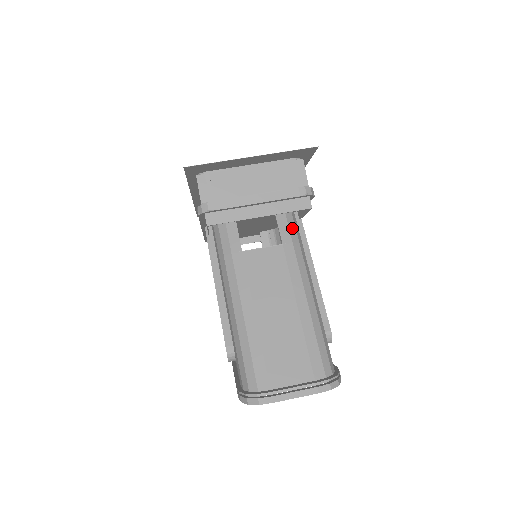
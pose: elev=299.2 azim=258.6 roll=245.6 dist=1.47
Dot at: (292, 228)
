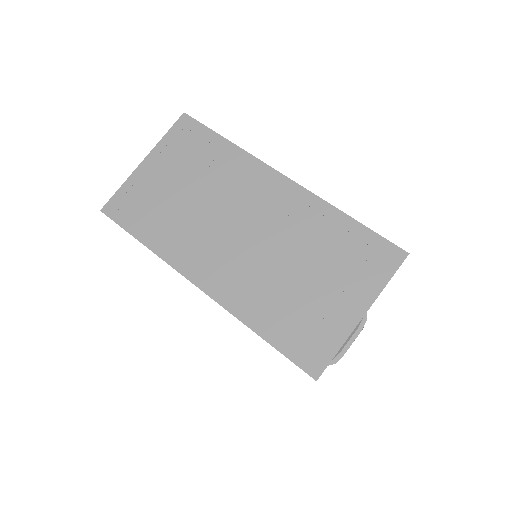
Dot at: occluded
